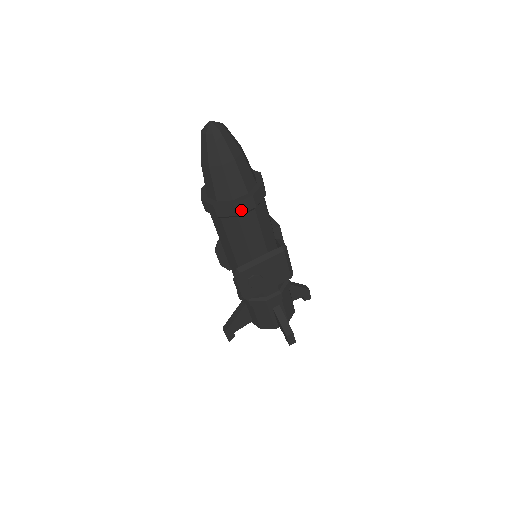
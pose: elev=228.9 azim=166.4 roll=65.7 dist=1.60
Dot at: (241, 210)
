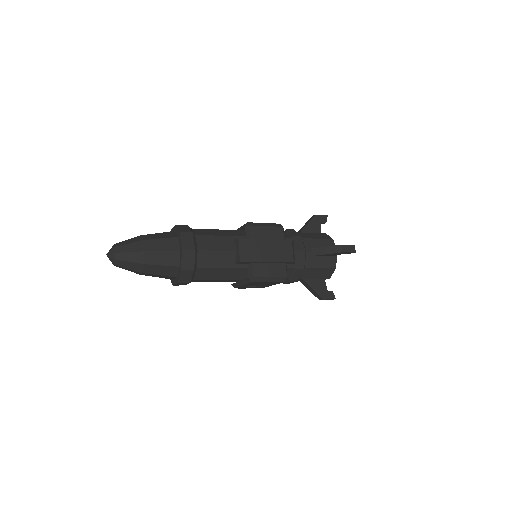
Dot at: (183, 284)
